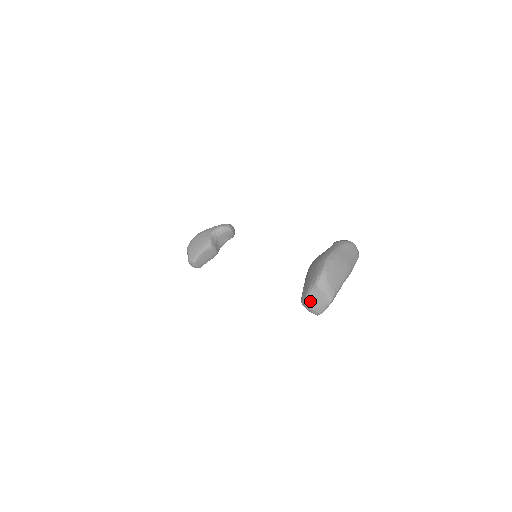
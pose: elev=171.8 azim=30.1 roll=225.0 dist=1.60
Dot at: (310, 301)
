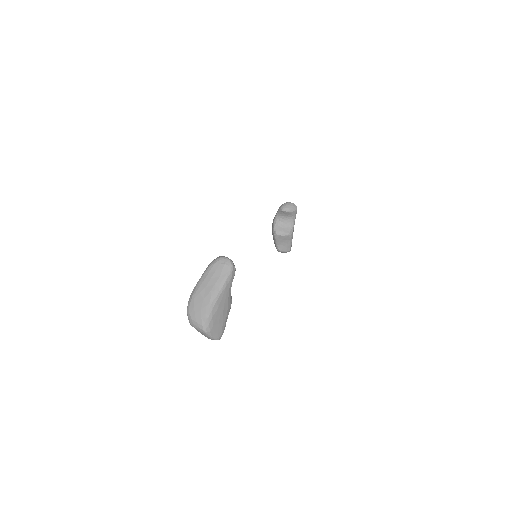
Dot at: occluded
